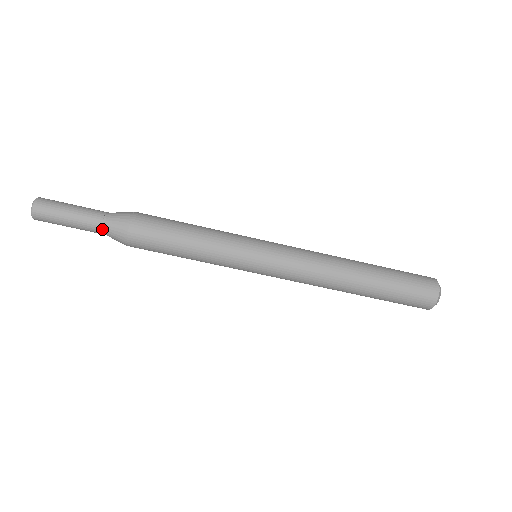
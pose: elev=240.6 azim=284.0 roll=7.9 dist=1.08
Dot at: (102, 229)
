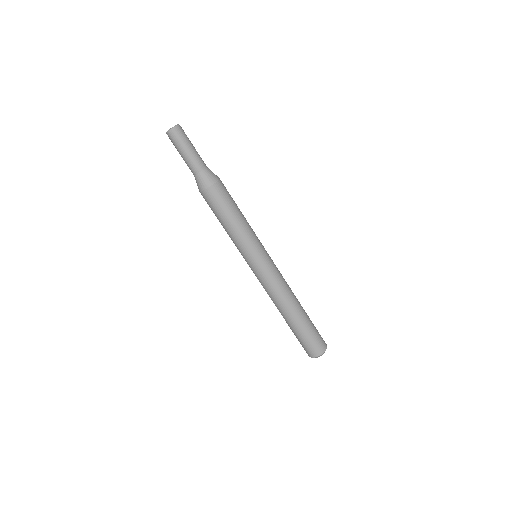
Dot at: (197, 172)
